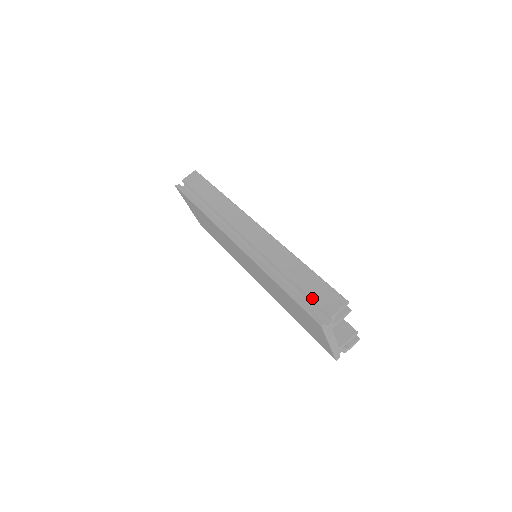
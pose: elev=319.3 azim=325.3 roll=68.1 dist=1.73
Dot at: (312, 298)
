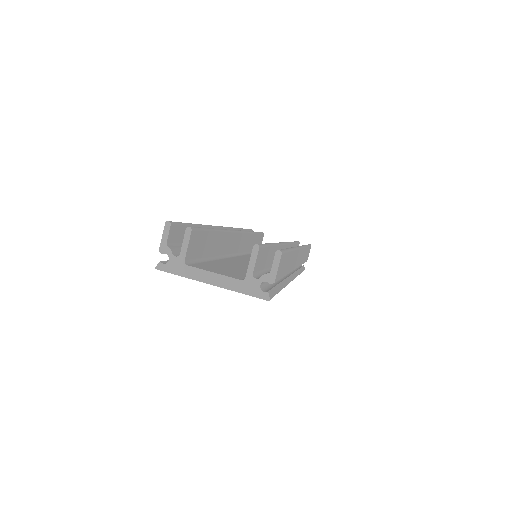
Dot at: occluded
